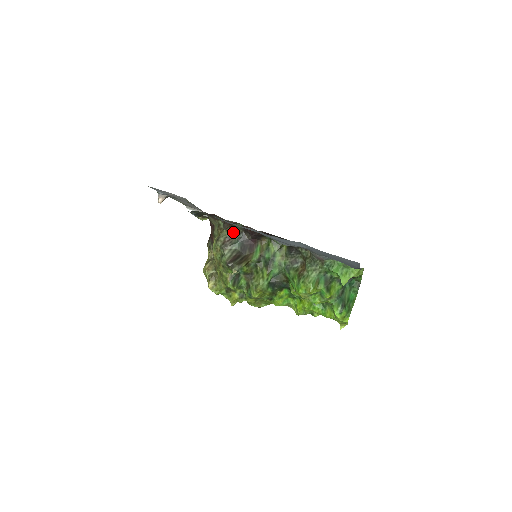
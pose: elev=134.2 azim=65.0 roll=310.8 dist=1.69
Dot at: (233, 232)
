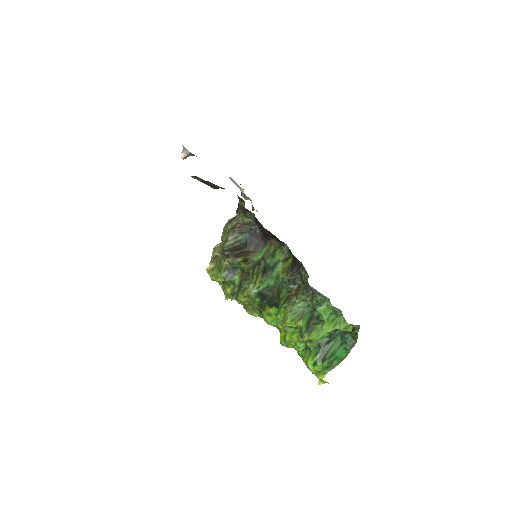
Dot at: (247, 220)
